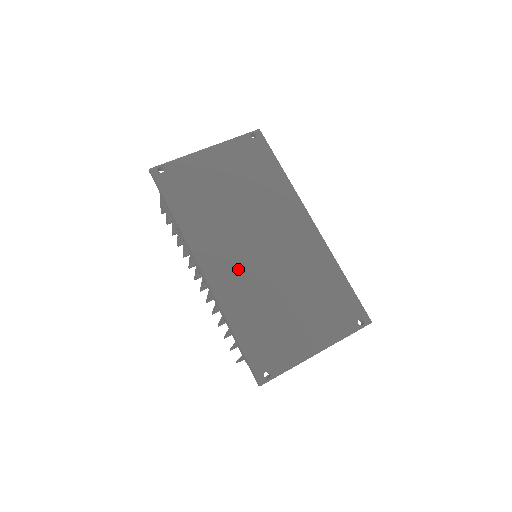
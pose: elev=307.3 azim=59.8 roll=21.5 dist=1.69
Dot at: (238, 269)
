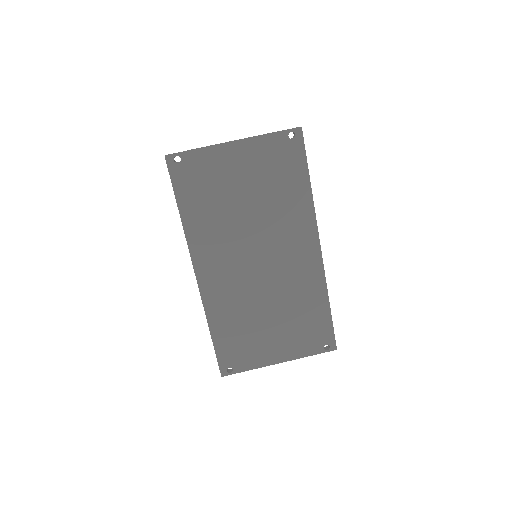
Dot at: (230, 280)
